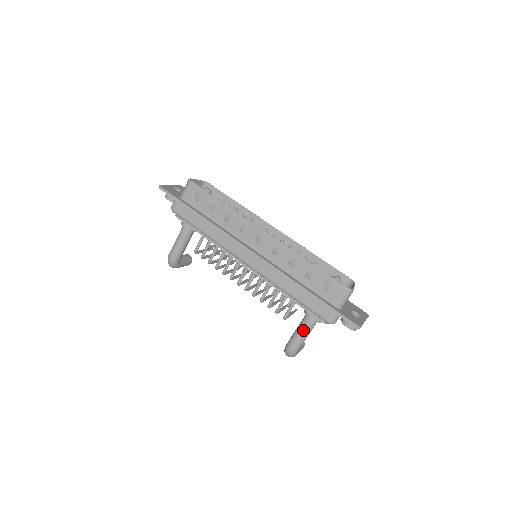
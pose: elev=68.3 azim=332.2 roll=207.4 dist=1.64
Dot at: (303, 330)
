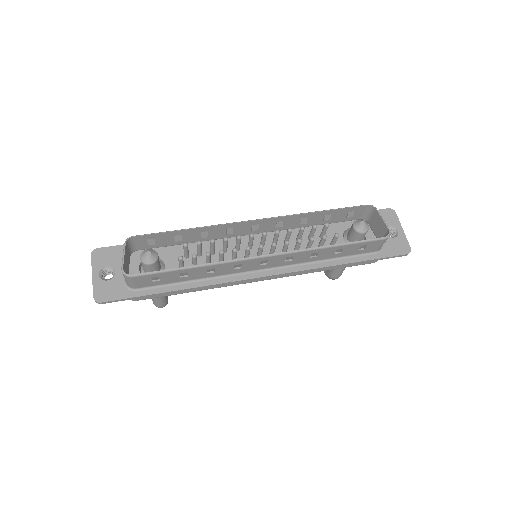
Dot at: occluded
